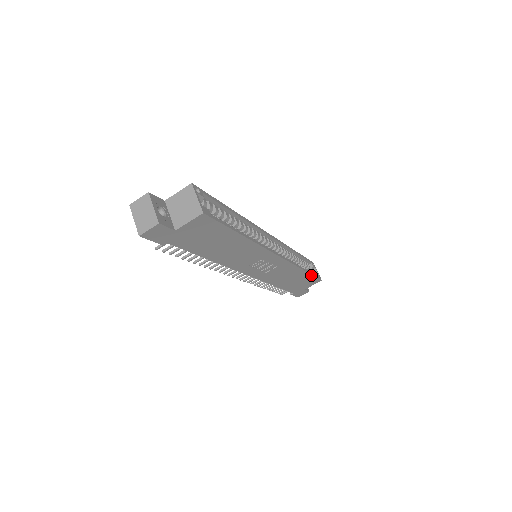
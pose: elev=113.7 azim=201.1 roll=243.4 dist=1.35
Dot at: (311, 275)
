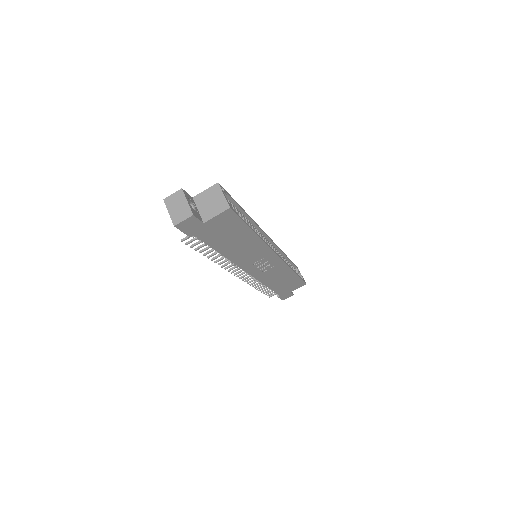
Dot at: (299, 278)
